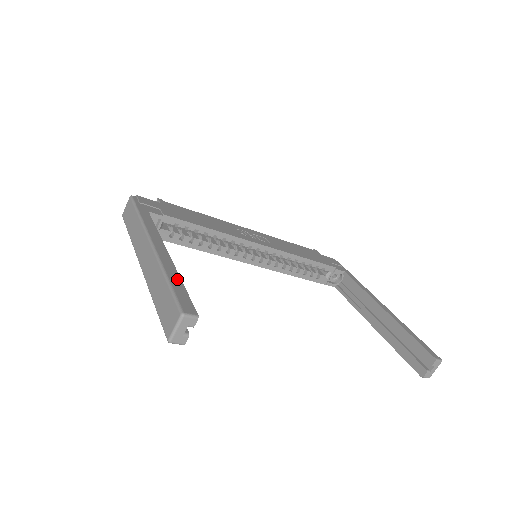
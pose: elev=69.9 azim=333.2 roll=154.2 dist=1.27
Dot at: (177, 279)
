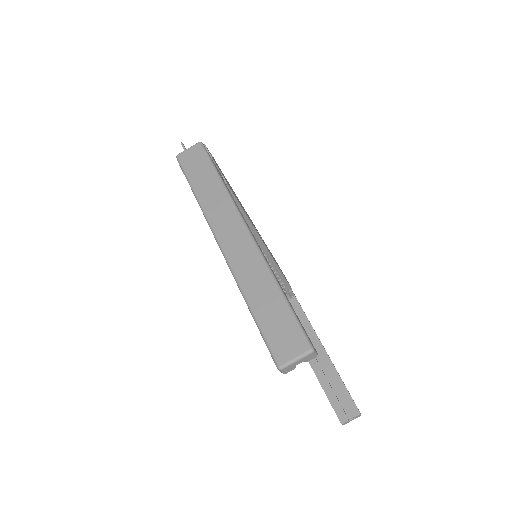
Dot at: (285, 294)
